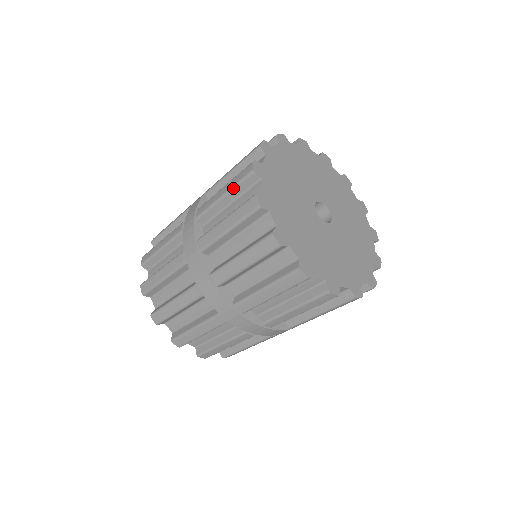
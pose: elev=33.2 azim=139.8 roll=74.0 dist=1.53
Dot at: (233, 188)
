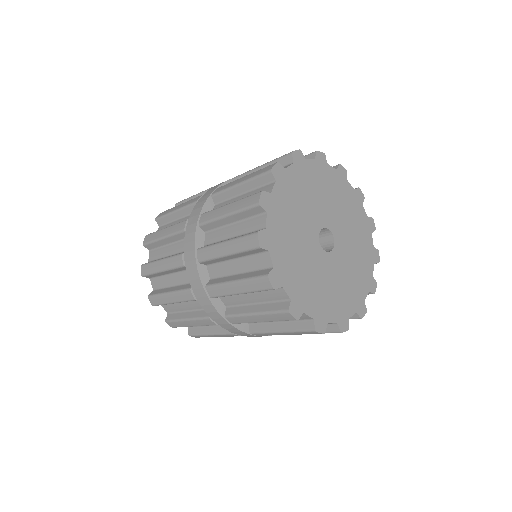
Dot at: (237, 212)
